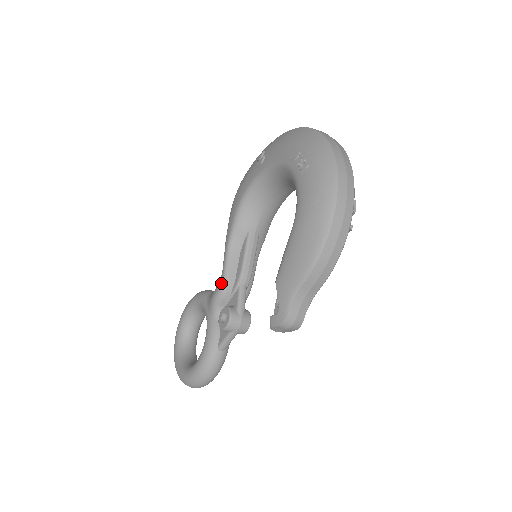
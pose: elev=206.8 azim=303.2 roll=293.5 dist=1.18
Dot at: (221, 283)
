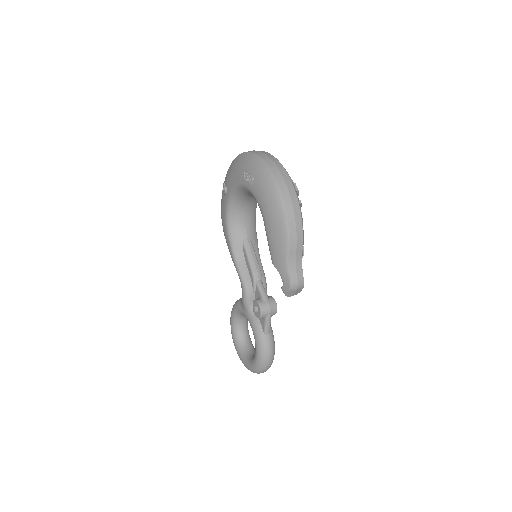
Dot at: (243, 287)
